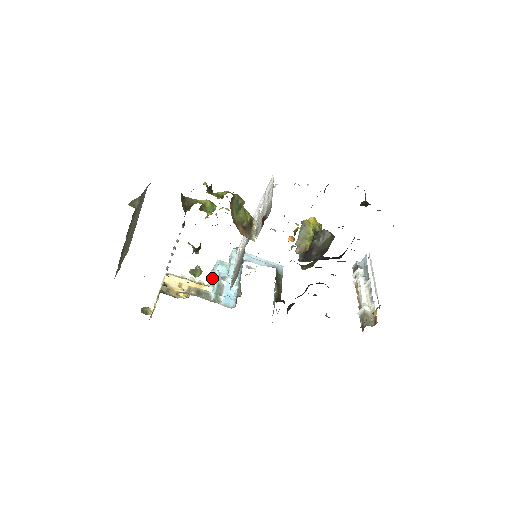
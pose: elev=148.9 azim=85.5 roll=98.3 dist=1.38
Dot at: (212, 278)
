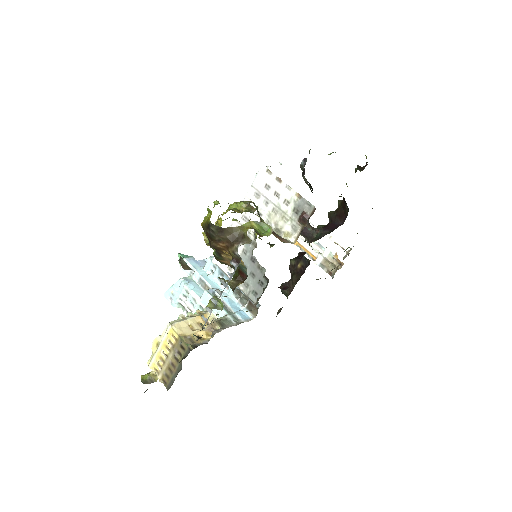
Dot at: (186, 301)
